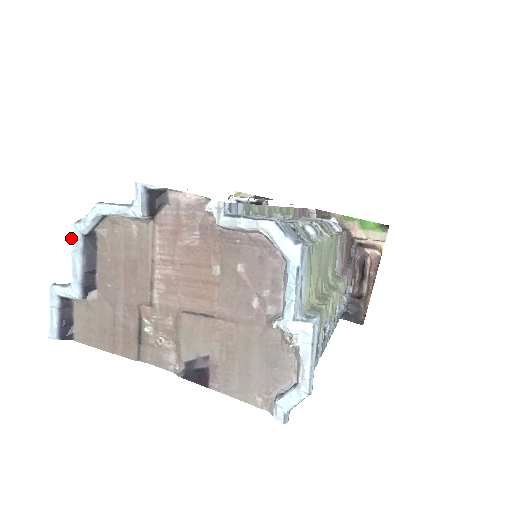
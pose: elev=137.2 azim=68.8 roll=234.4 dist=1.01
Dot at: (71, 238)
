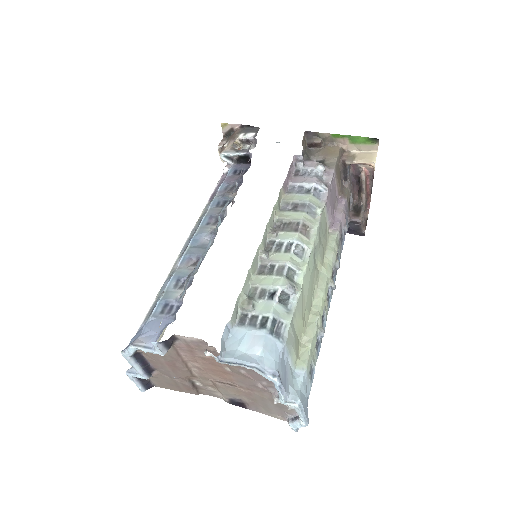
Dot at: occluded
